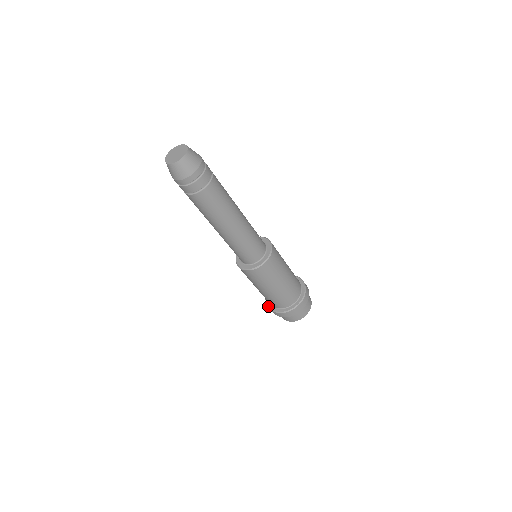
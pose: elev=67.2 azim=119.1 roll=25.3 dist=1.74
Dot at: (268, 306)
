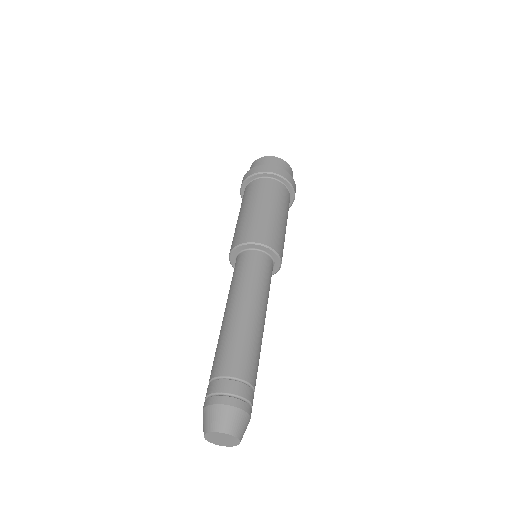
Dot at: occluded
